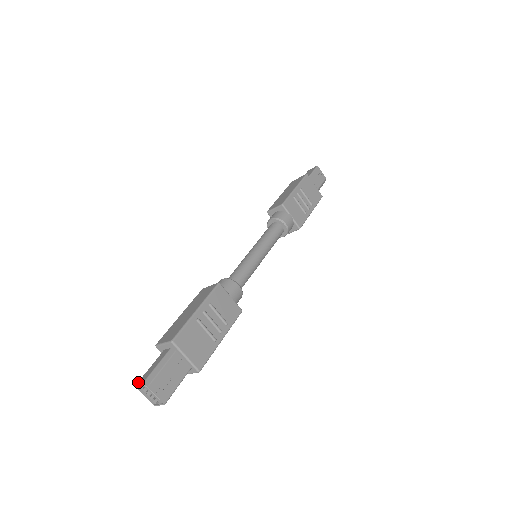
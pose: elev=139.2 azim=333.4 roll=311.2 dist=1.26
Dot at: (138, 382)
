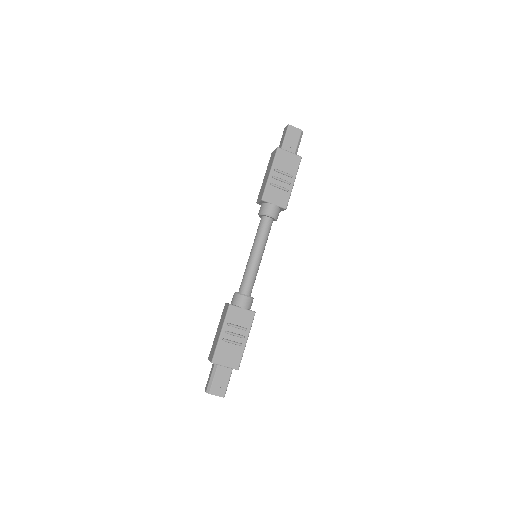
Dot at: (205, 389)
